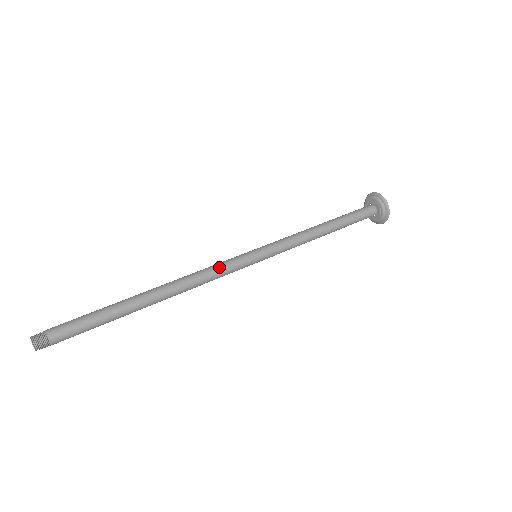
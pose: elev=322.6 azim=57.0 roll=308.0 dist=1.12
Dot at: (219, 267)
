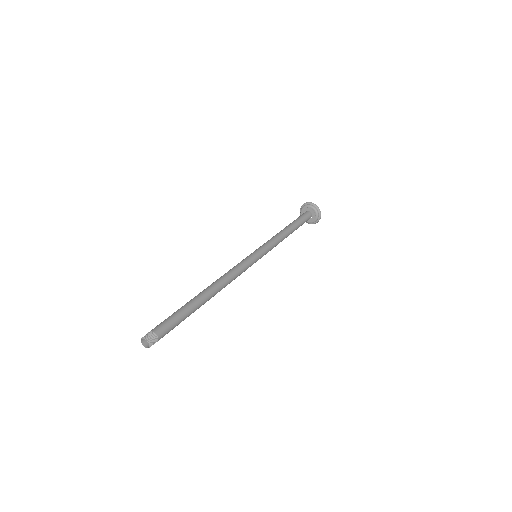
Dot at: (236, 265)
